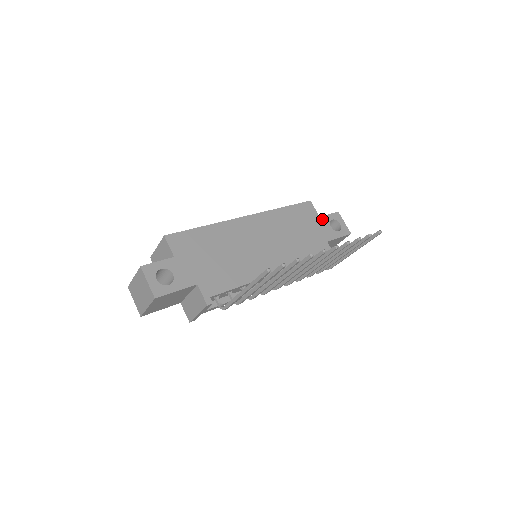
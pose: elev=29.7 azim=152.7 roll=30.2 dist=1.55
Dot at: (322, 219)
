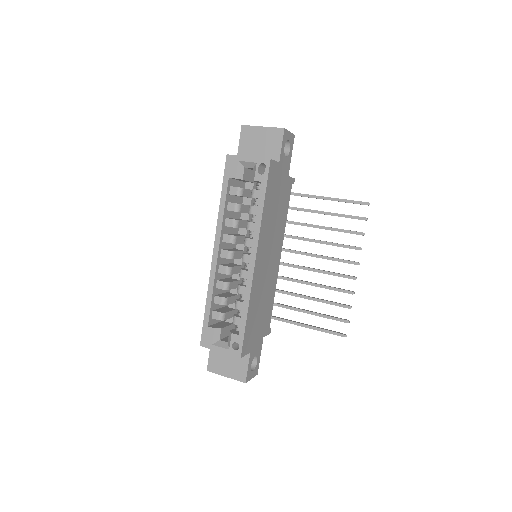
Dot at: (281, 161)
